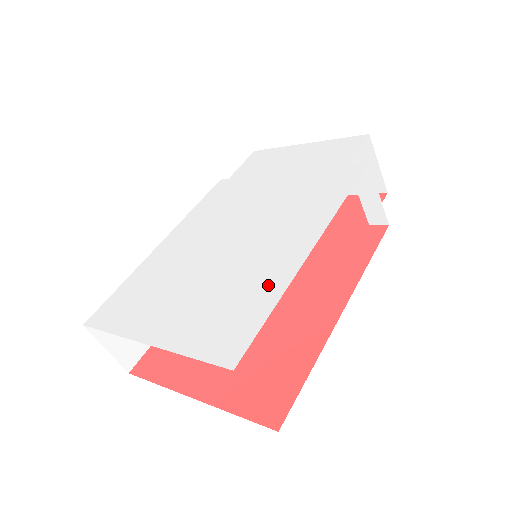
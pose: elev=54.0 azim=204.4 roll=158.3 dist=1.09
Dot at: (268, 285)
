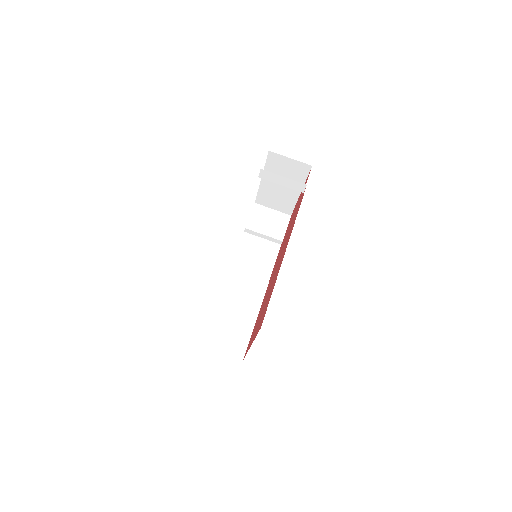
Dot at: occluded
